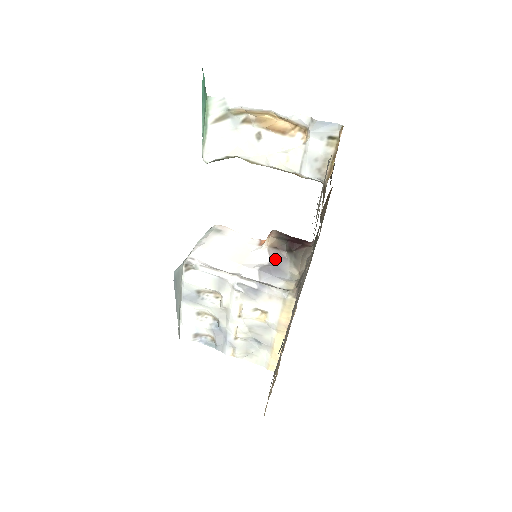
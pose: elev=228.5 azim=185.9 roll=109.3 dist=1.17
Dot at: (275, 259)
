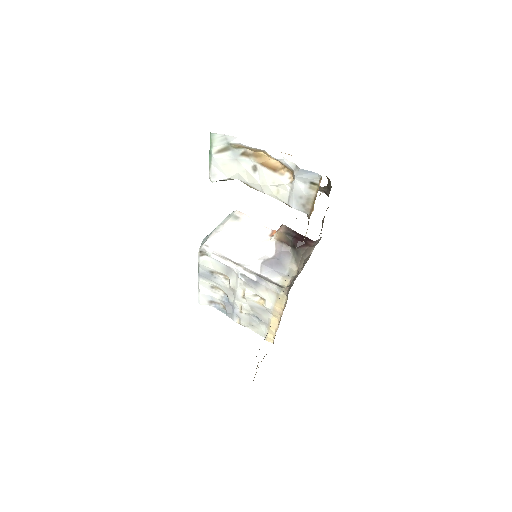
Dot at: (280, 253)
